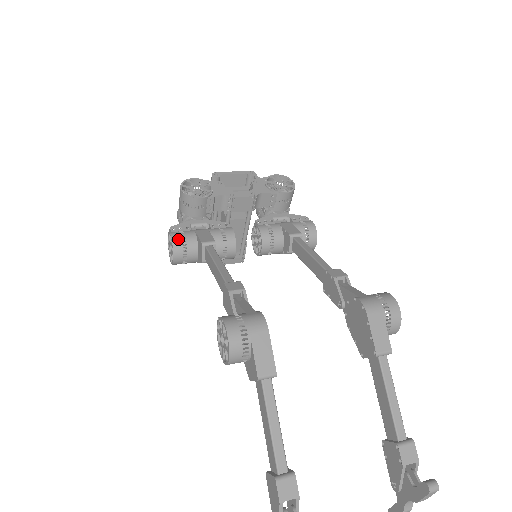
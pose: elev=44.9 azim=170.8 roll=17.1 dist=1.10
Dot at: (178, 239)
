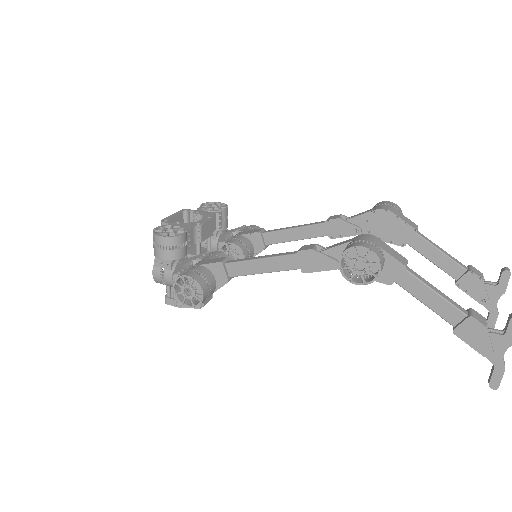
Dot at: (195, 275)
